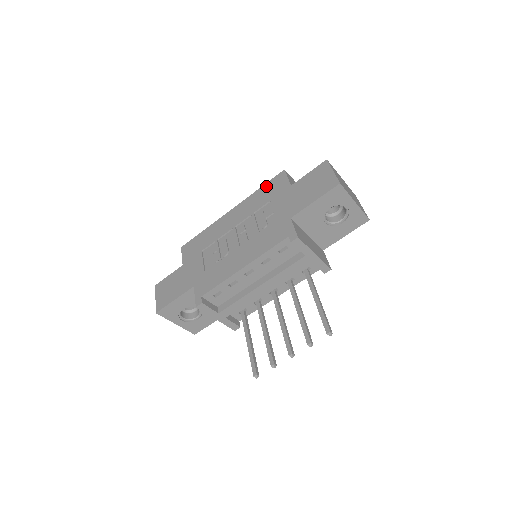
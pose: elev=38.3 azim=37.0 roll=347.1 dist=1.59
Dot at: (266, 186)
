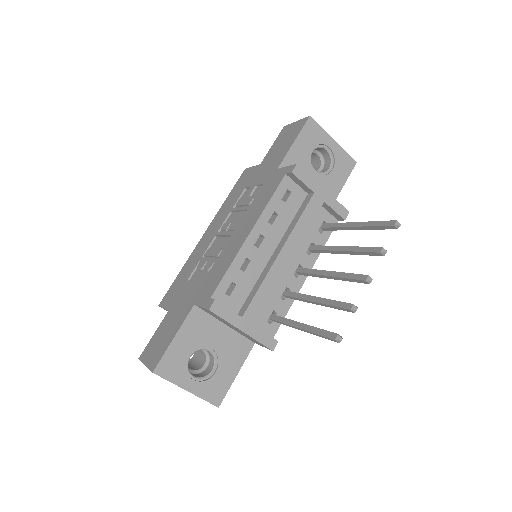
Dot at: (233, 189)
